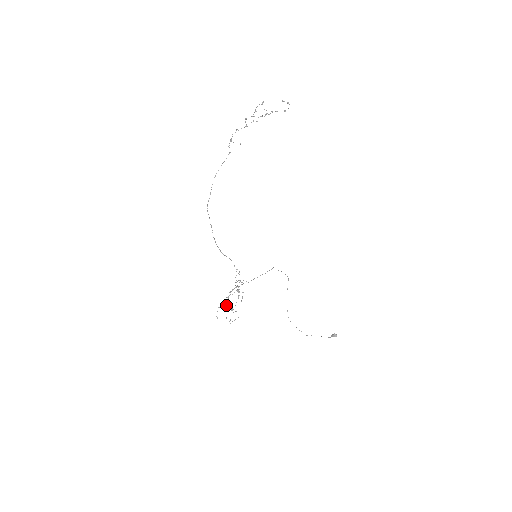
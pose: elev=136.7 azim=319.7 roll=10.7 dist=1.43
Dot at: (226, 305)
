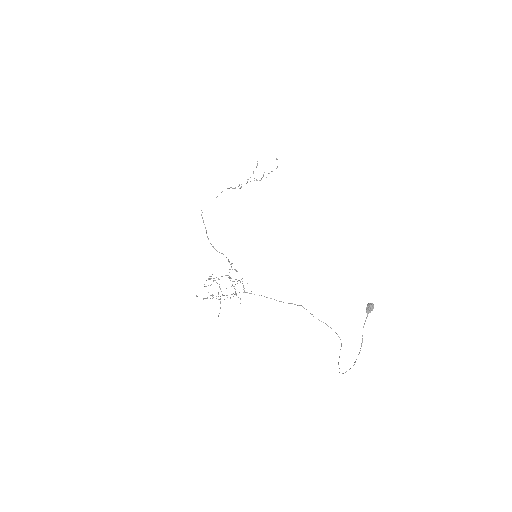
Dot at: (220, 308)
